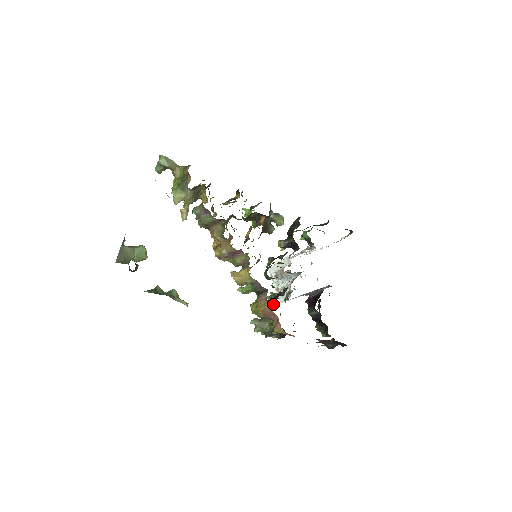
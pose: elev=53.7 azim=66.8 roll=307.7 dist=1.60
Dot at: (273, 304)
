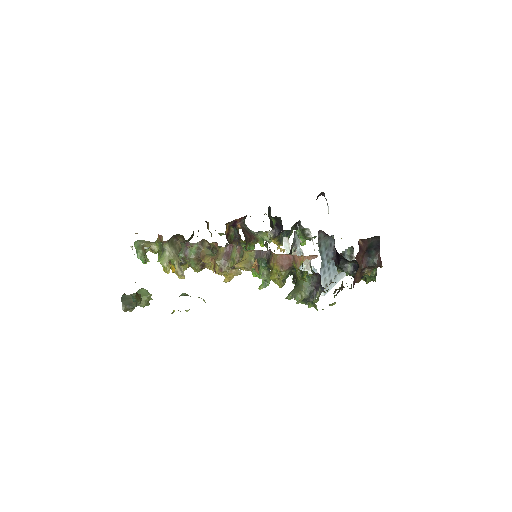
Dot at: occluded
